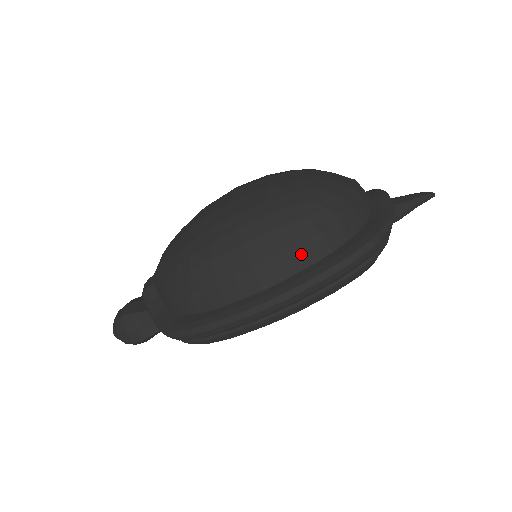
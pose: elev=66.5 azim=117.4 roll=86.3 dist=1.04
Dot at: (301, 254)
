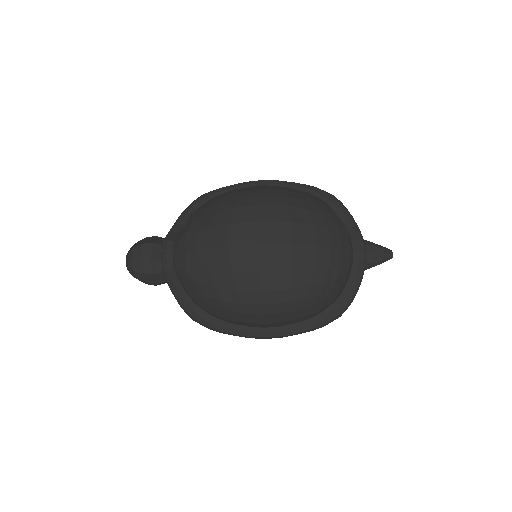
Dot at: (297, 321)
